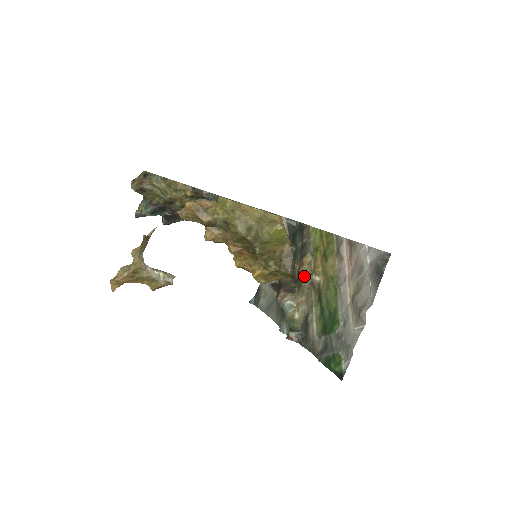
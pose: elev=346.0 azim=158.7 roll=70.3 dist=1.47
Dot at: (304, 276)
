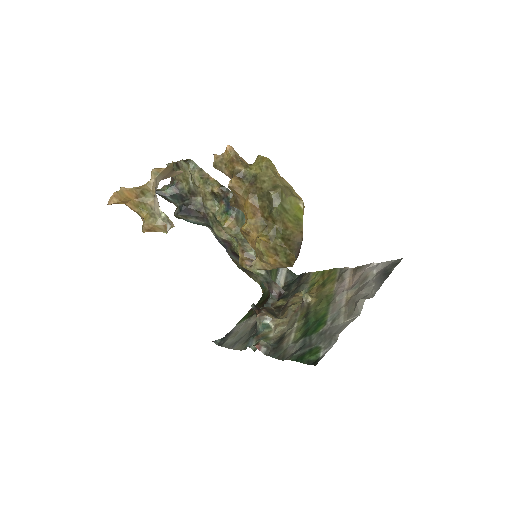
Dot at: (293, 303)
